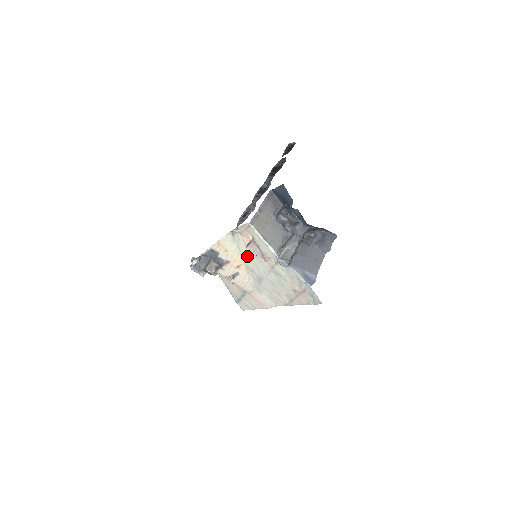
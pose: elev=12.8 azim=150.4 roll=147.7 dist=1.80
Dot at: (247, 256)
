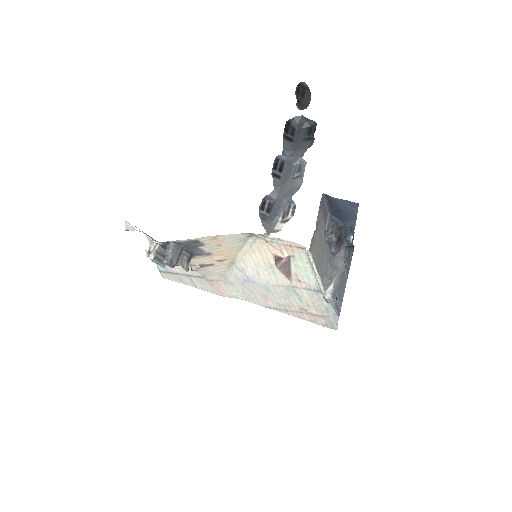
Dot at: (248, 257)
